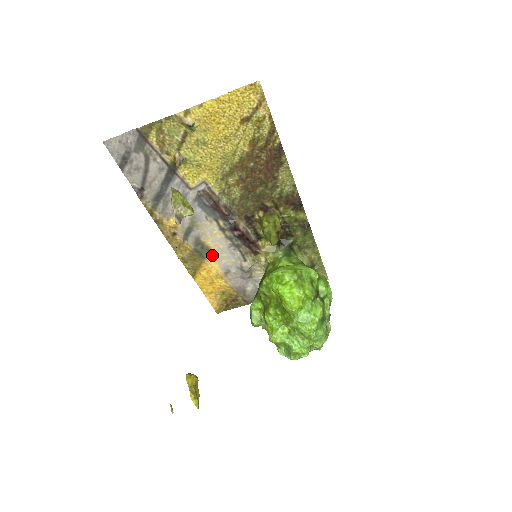
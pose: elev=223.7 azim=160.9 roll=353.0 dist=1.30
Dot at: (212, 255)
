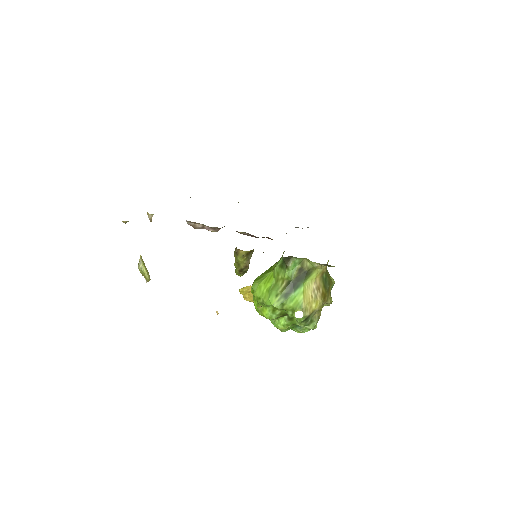
Dot at: occluded
